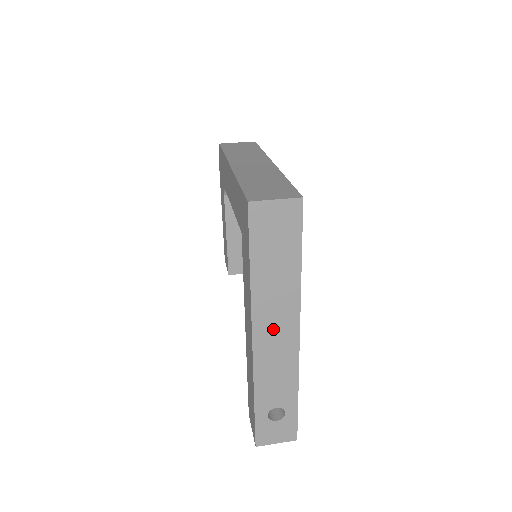
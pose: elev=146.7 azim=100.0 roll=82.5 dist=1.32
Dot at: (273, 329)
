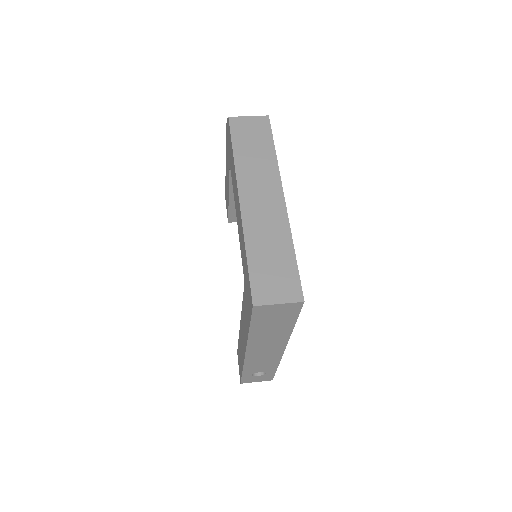
Dot at: (263, 349)
